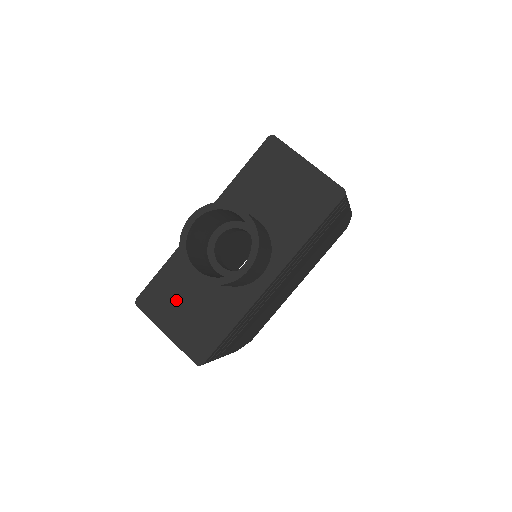
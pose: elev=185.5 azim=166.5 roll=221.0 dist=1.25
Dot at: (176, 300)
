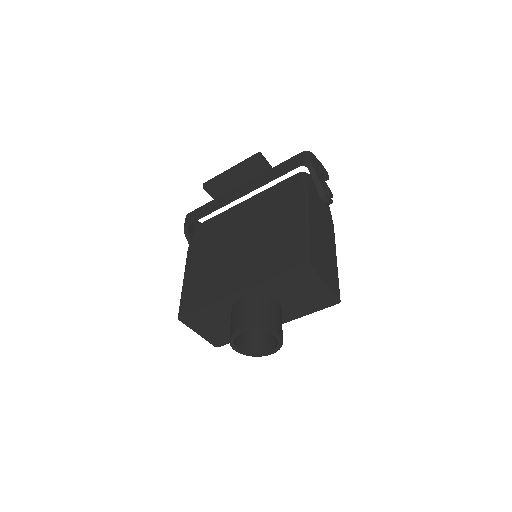
Dot at: (208, 322)
